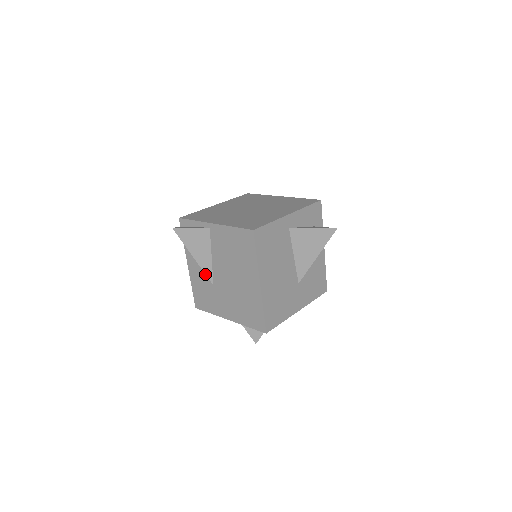
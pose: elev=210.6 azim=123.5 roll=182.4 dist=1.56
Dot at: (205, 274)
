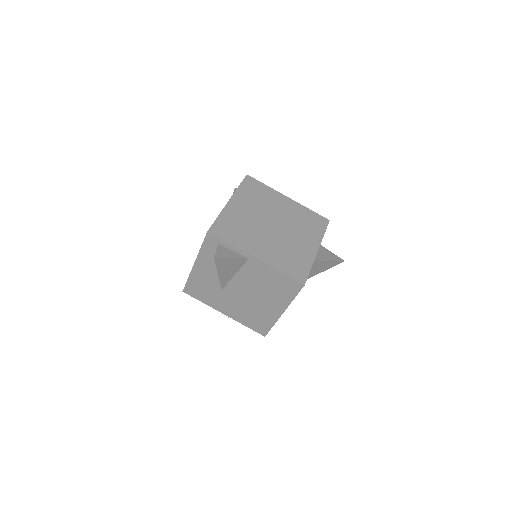
Dot at: (216, 280)
